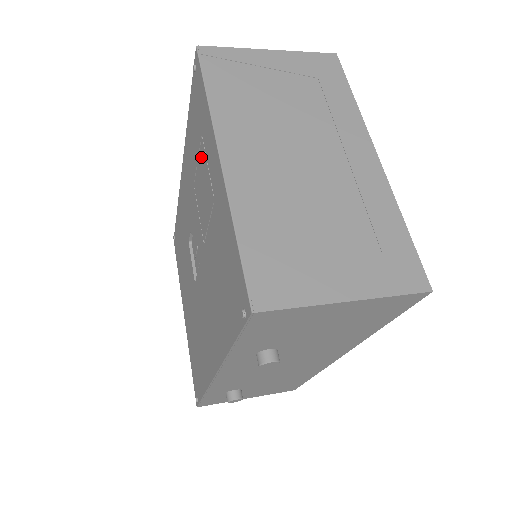
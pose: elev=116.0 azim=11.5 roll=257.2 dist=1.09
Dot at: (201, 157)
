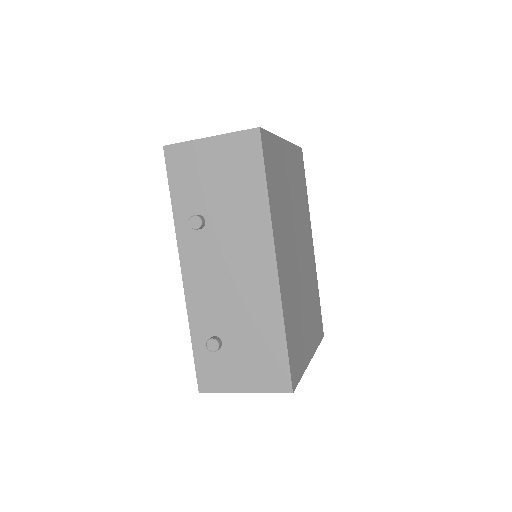
Dot at: occluded
